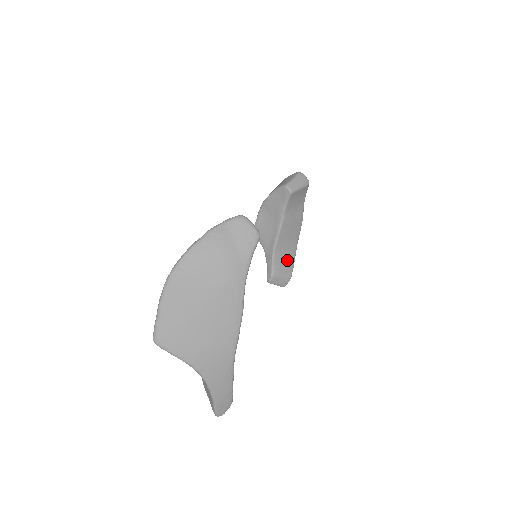
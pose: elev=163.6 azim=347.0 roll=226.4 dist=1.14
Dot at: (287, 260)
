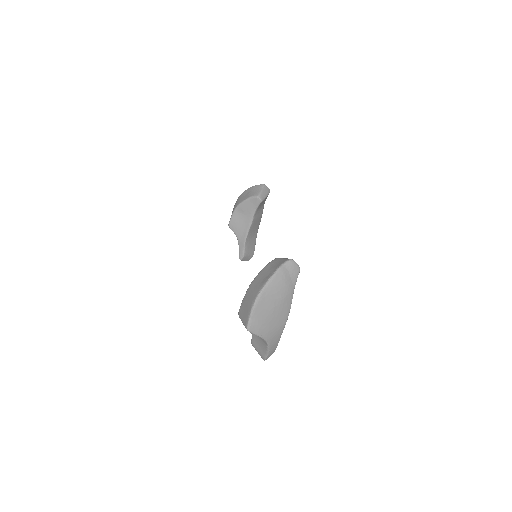
Dot at: (252, 243)
